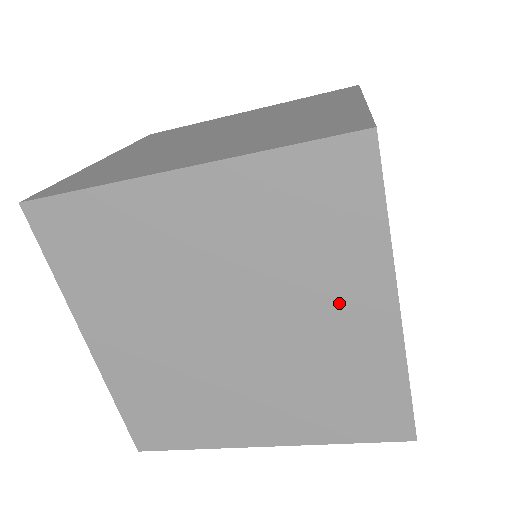
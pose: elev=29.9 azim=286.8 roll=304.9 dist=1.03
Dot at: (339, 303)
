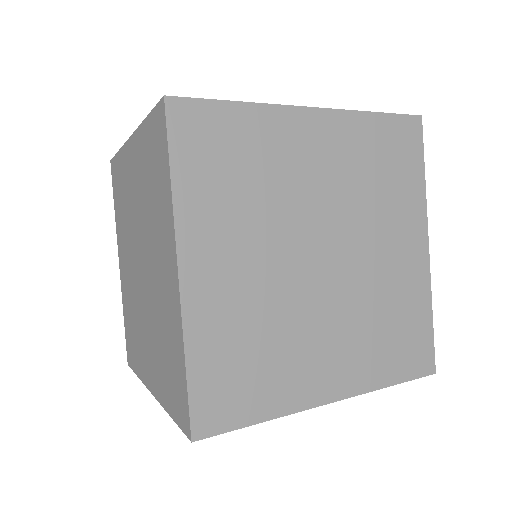
Dot at: occluded
